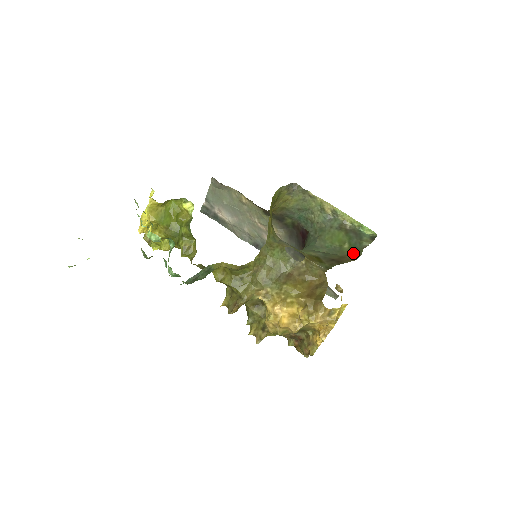
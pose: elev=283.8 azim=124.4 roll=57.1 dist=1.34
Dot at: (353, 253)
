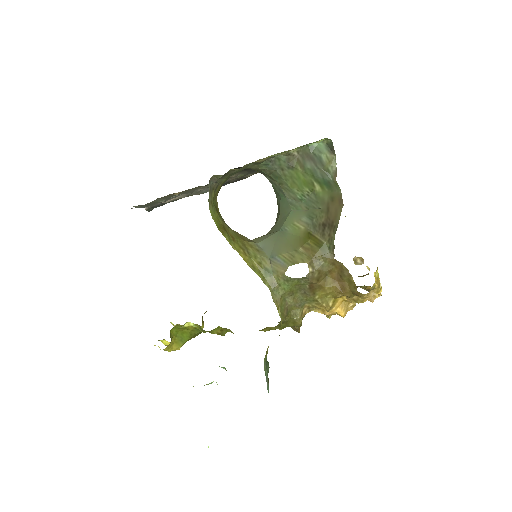
Dot at: (332, 195)
